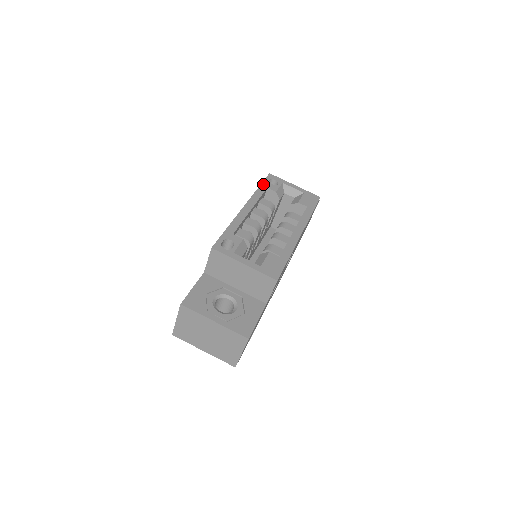
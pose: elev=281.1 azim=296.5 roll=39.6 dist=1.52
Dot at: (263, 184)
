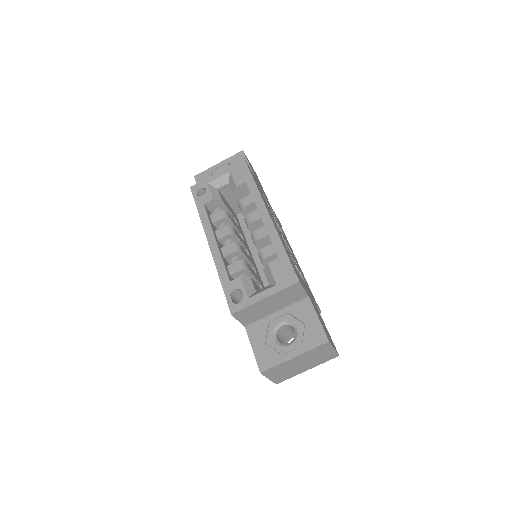
Dot at: (197, 205)
